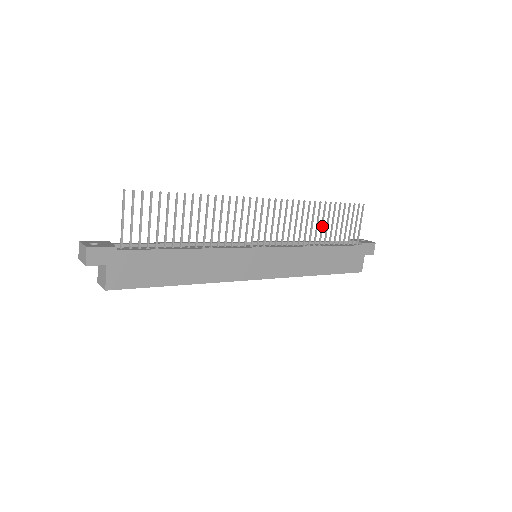
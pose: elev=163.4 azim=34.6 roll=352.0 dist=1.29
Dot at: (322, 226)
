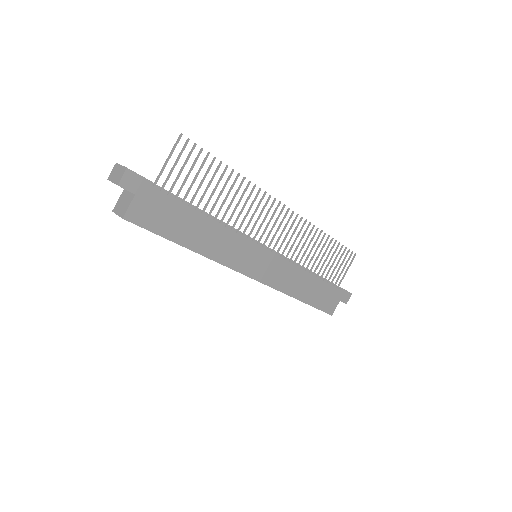
Dot at: (318, 256)
